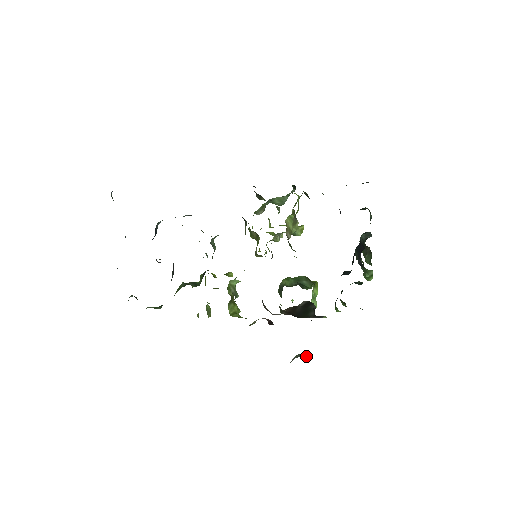
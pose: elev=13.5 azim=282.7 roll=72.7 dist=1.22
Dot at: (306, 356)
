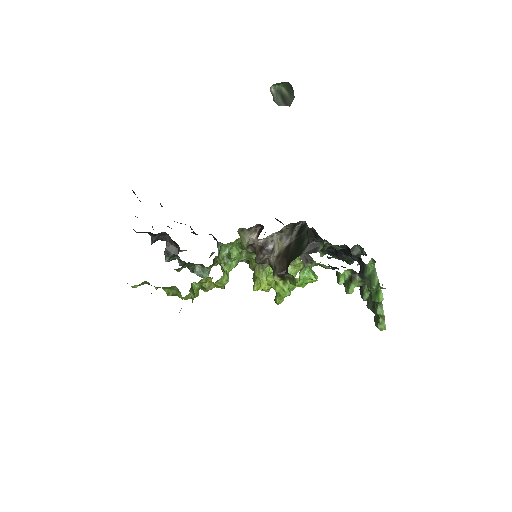
Dot at: (284, 105)
